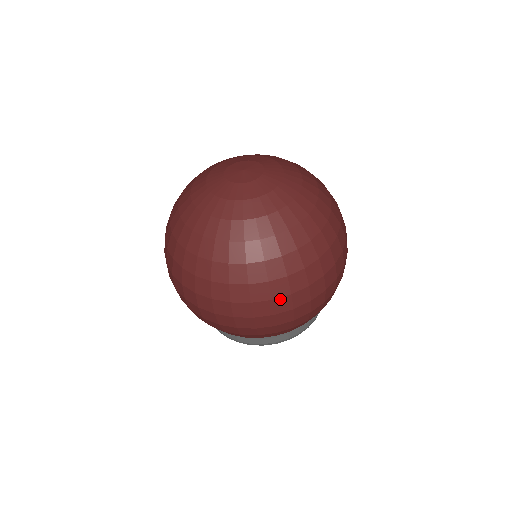
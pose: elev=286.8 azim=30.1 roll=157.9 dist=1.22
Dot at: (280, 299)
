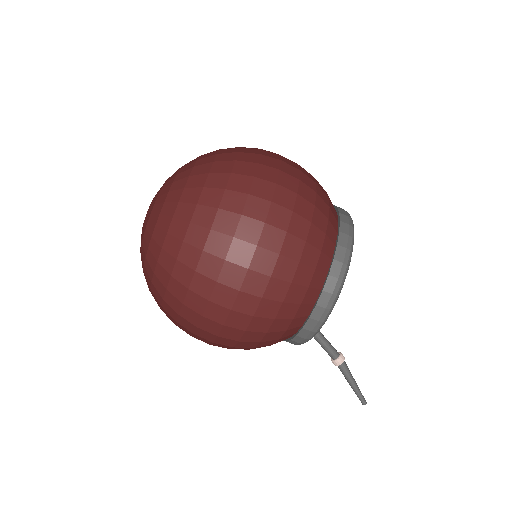
Dot at: (253, 188)
